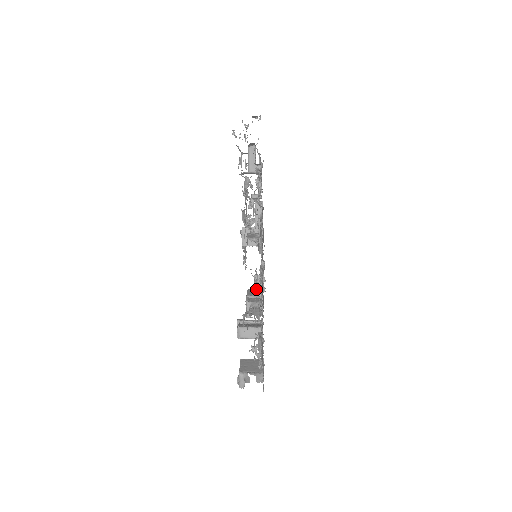
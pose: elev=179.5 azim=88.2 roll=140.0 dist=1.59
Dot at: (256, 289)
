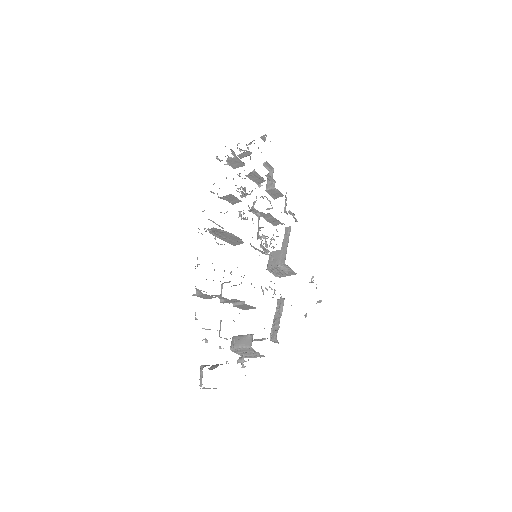
Dot at: occluded
